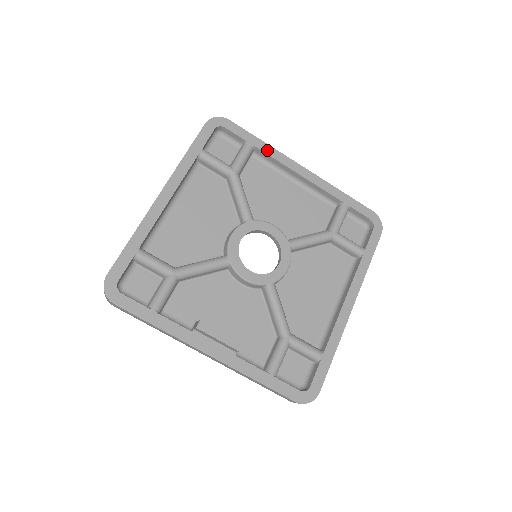
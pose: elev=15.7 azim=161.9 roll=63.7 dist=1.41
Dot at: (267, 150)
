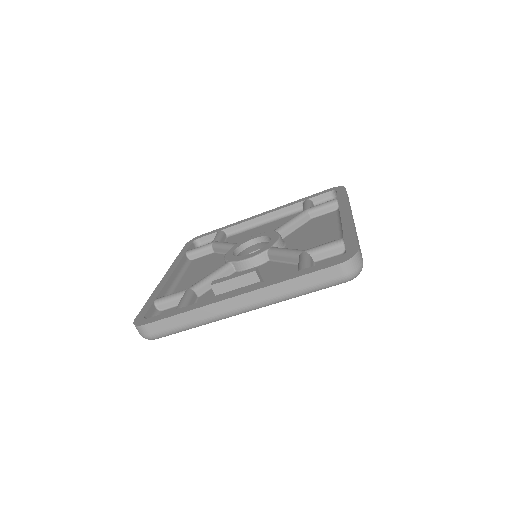
Dot at: (232, 225)
